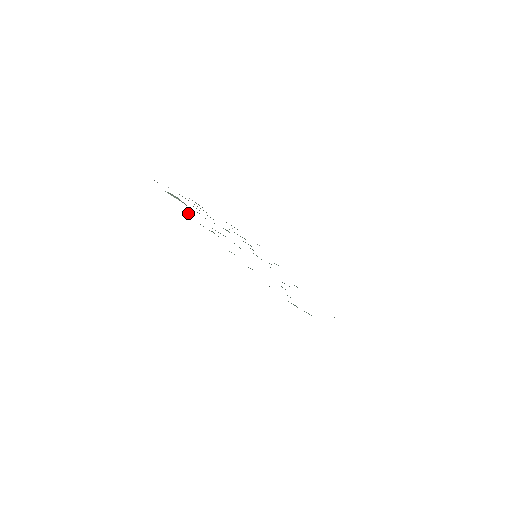
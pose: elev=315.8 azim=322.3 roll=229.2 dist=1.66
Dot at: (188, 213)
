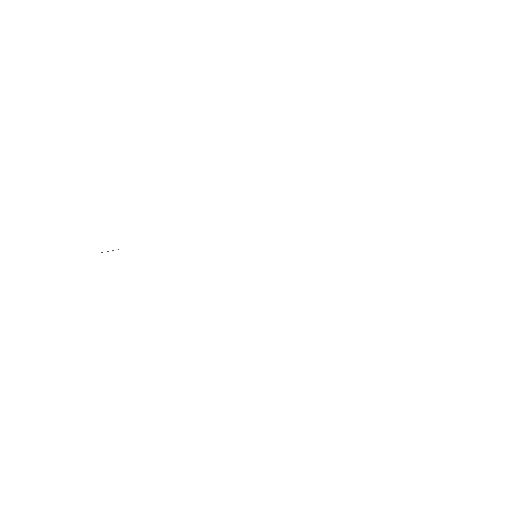
Dot at: occluded
